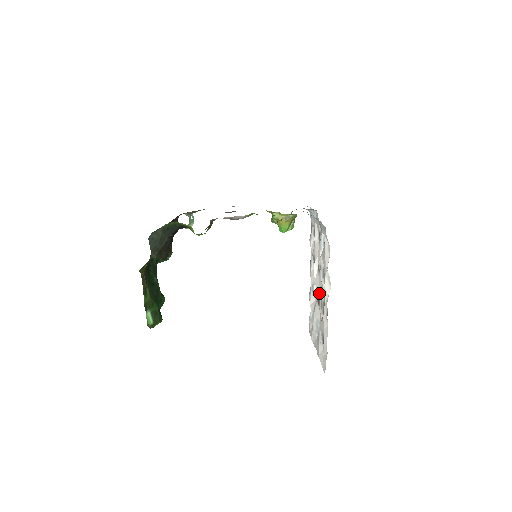
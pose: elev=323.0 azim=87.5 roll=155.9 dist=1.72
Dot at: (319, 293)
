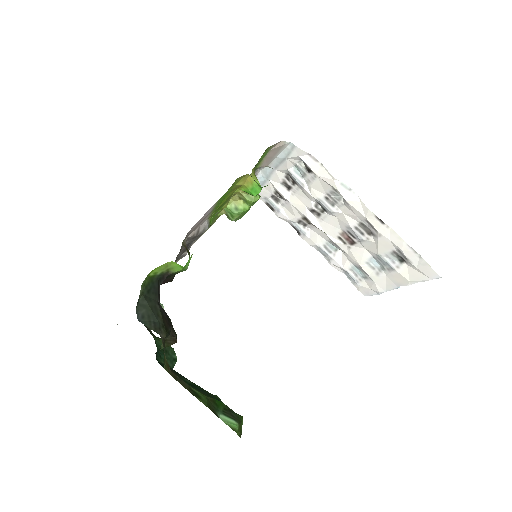
Dot at: (342, 233)
